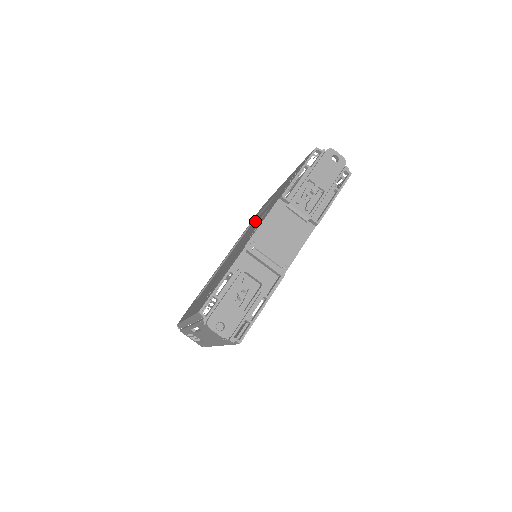
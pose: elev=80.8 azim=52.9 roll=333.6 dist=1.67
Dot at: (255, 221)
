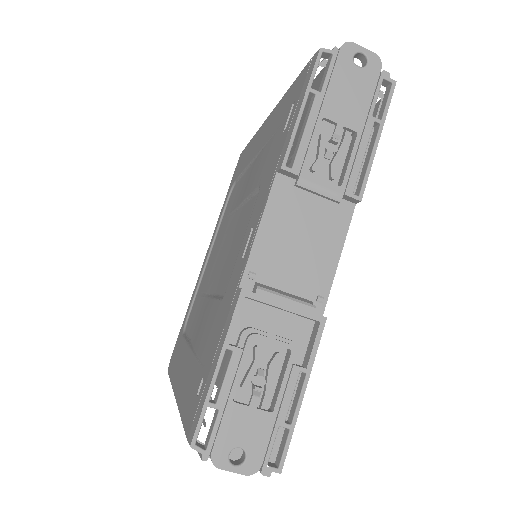
Dot at: (237, 190)
